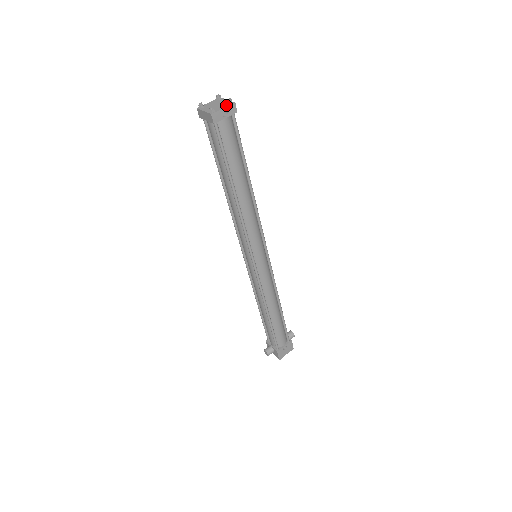
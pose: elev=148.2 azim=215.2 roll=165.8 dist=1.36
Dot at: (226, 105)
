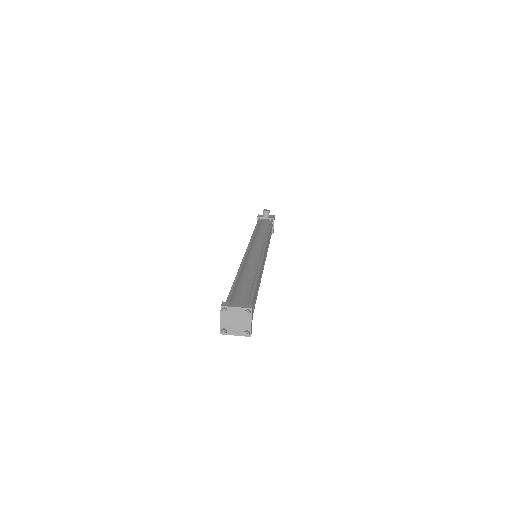
Dot at: (248, 317)
